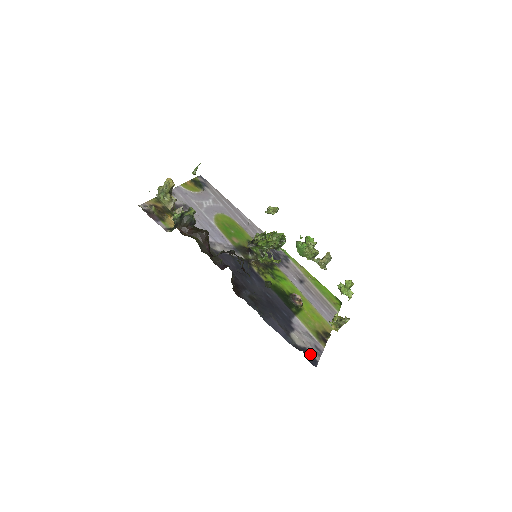
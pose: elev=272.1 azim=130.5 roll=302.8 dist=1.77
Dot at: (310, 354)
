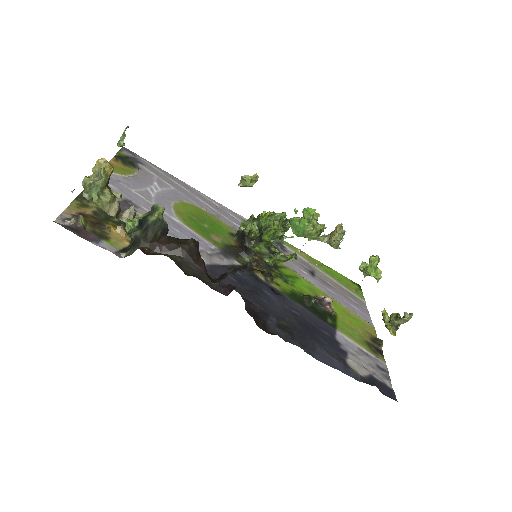
Dot at: (380, 383)
